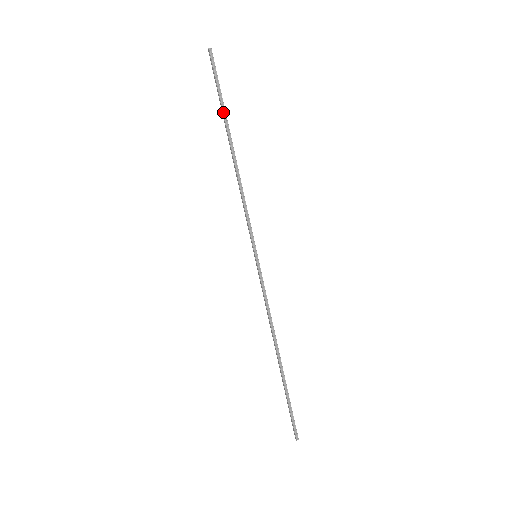
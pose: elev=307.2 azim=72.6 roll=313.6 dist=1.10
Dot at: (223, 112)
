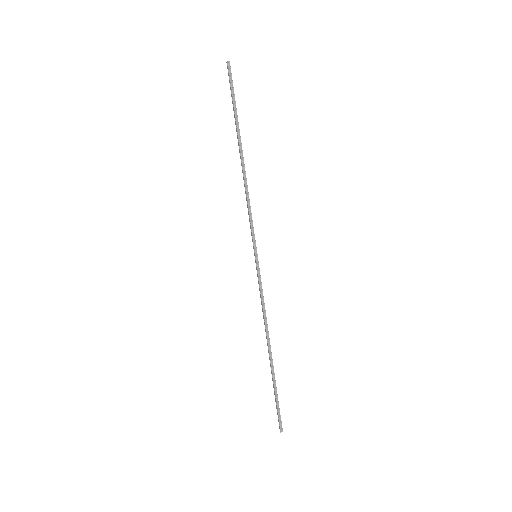
Dot at: (236, 121)
